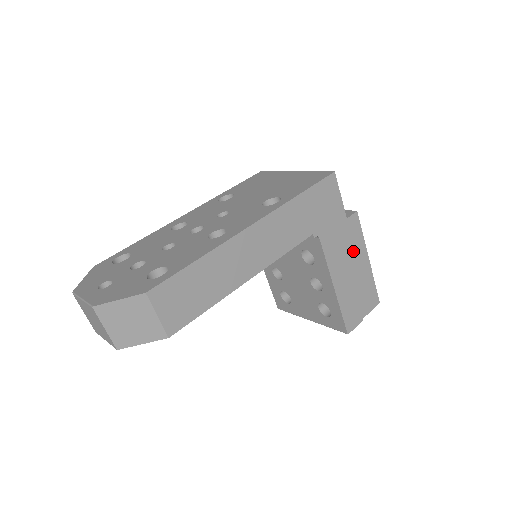
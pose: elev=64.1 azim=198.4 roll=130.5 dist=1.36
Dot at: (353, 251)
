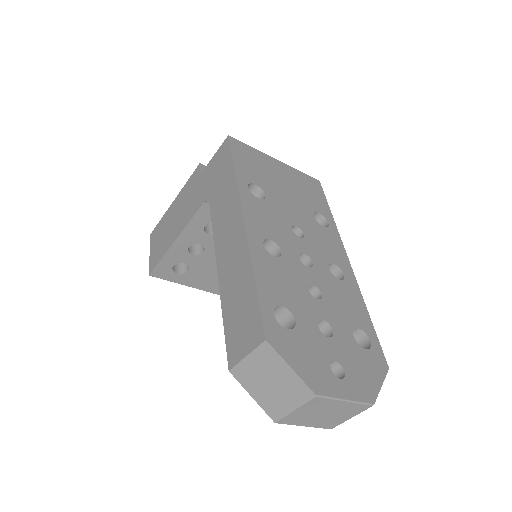
Dot at: occluded
